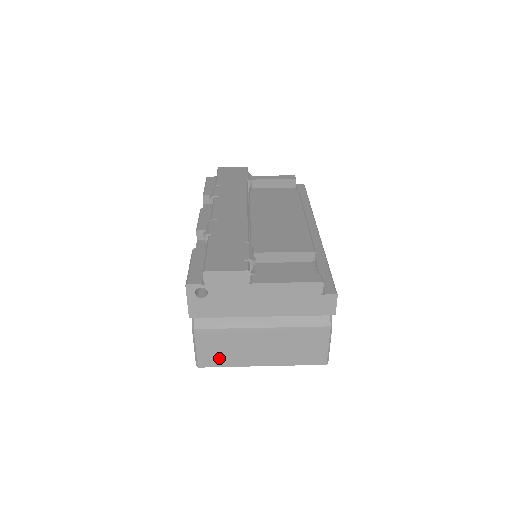
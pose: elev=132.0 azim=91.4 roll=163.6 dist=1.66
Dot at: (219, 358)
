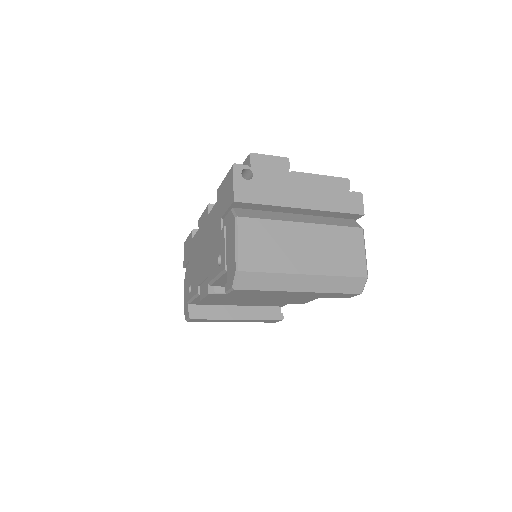
Dot at: (262, 259)
